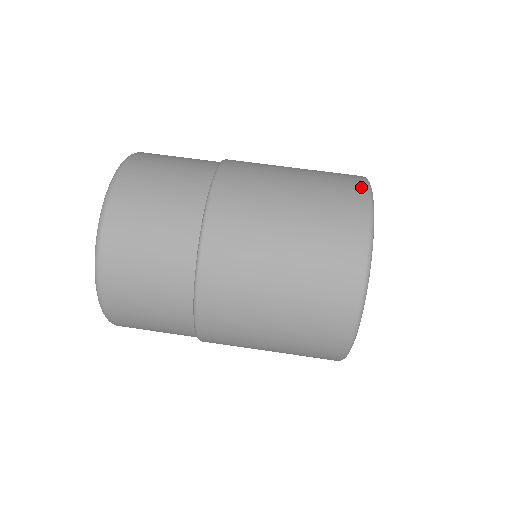
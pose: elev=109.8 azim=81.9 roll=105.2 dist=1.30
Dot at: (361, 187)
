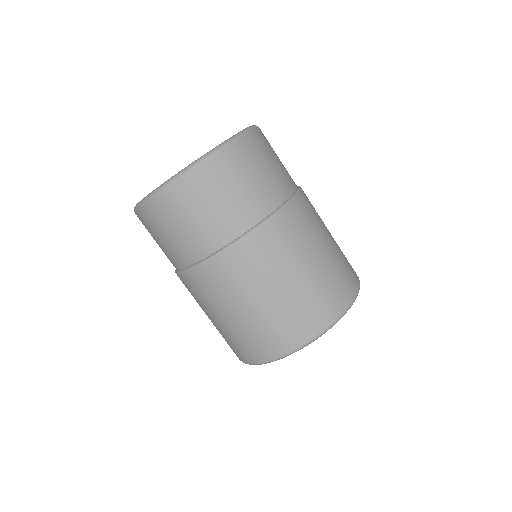
Dot at: (357, 280)
